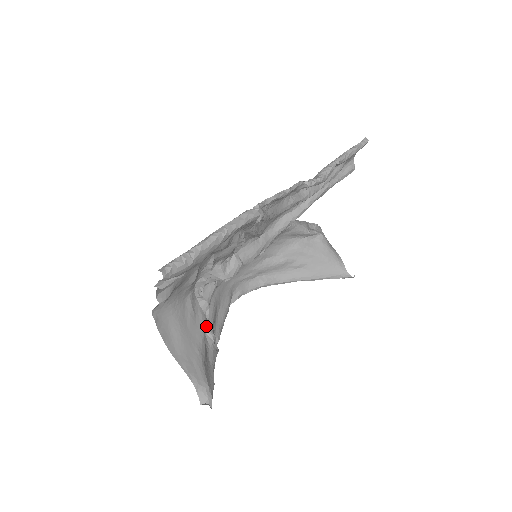
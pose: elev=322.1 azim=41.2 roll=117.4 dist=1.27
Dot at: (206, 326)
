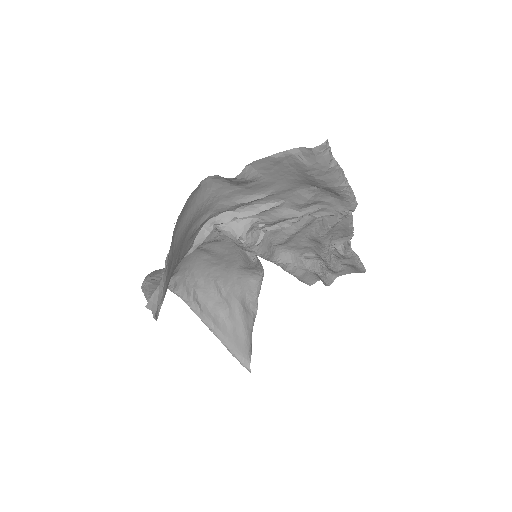
Dot at: occluded
